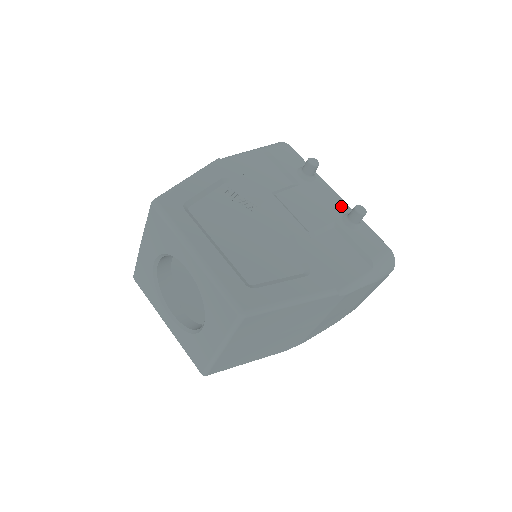
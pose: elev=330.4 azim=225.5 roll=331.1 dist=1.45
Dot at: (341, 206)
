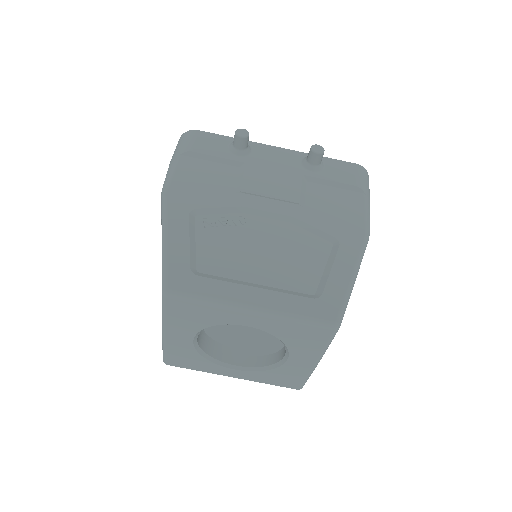
Dot at: (292, 156)
